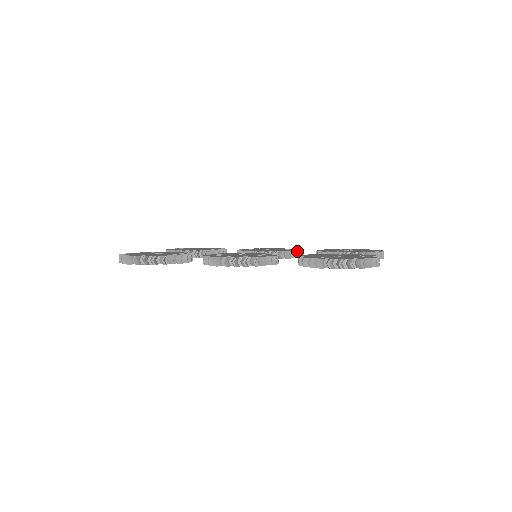
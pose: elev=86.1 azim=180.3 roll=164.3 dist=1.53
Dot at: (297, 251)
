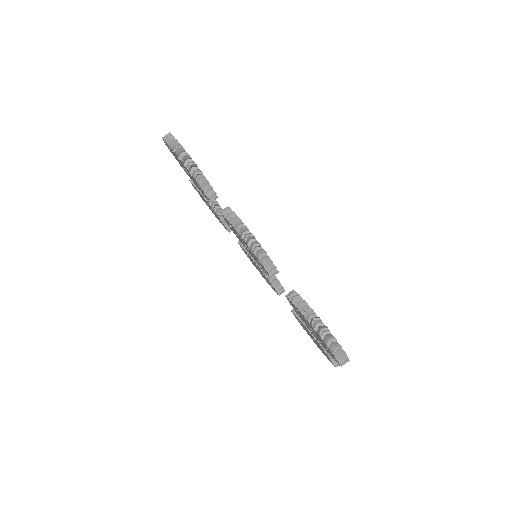
Dot at: (284, 289)
